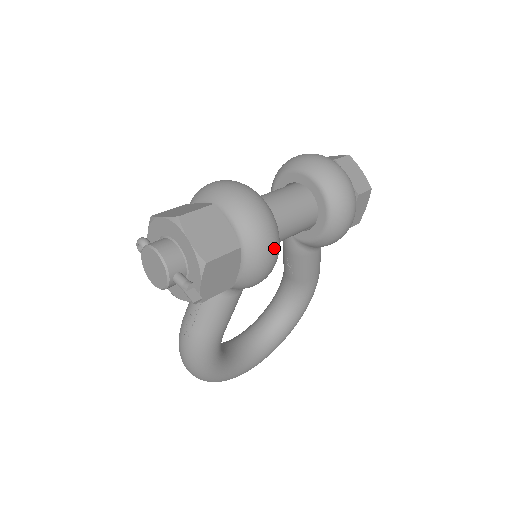
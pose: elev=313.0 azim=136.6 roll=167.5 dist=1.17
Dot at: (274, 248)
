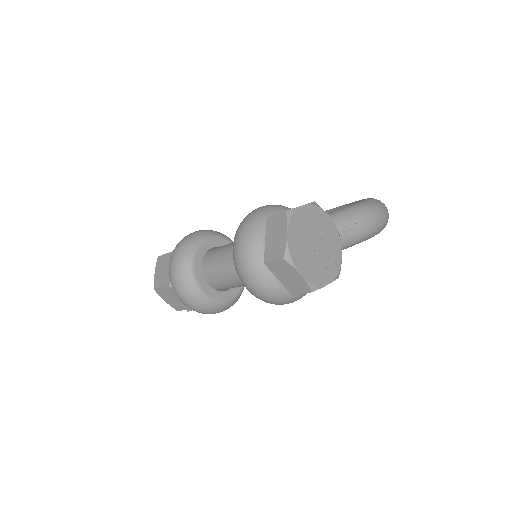
Dot at: (215, 313)
